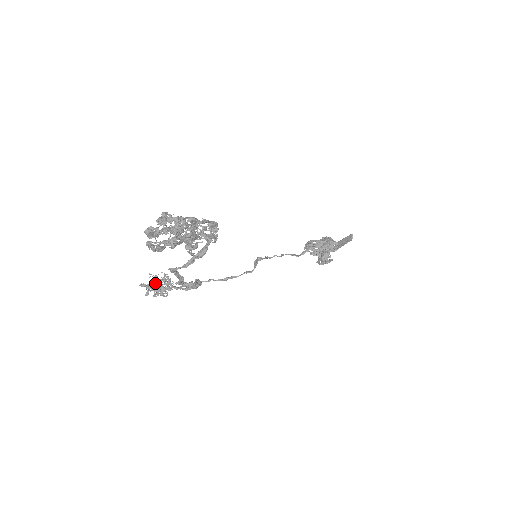
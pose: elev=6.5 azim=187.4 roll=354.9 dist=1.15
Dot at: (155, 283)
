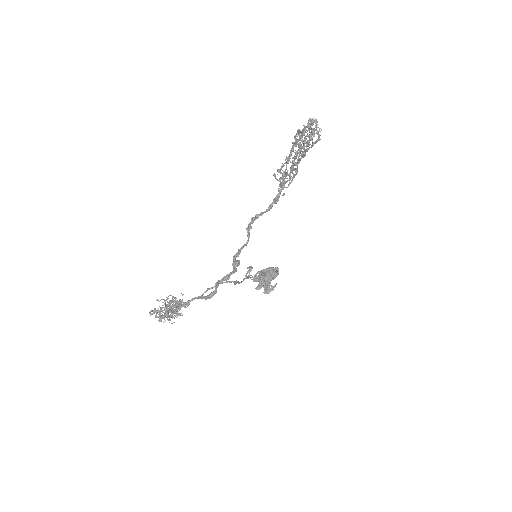
Dot at: (167, 305)
